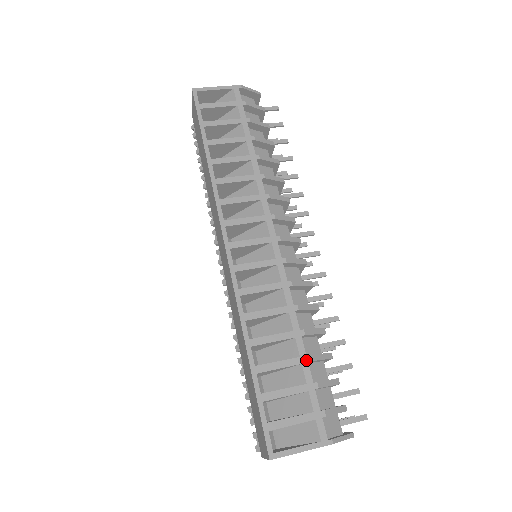
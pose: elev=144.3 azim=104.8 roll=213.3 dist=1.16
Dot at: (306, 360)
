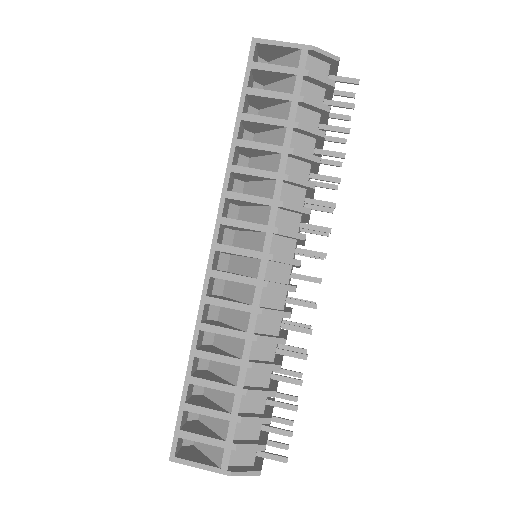
Dot at: (241, 392)
